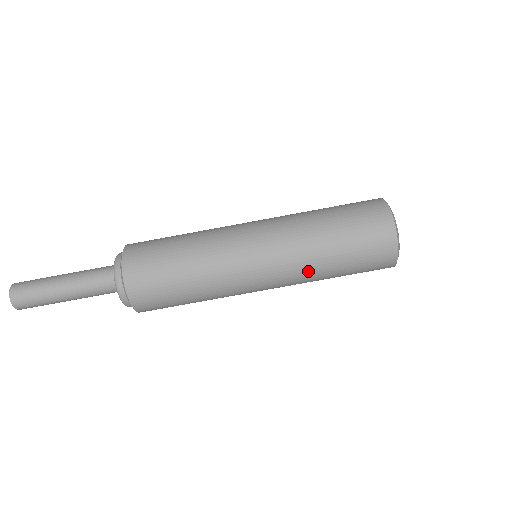
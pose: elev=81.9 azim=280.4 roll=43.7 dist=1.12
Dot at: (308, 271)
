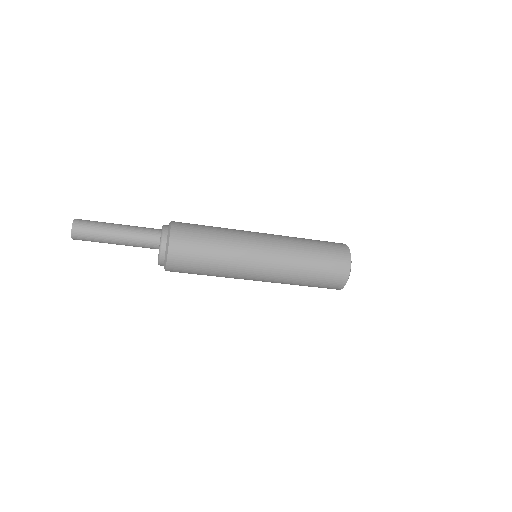
Dot at: occluded
